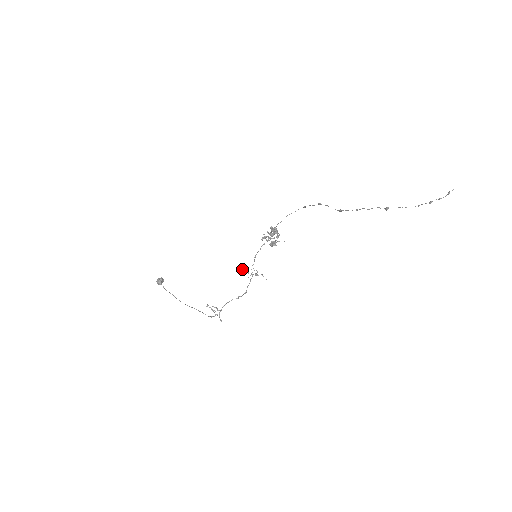
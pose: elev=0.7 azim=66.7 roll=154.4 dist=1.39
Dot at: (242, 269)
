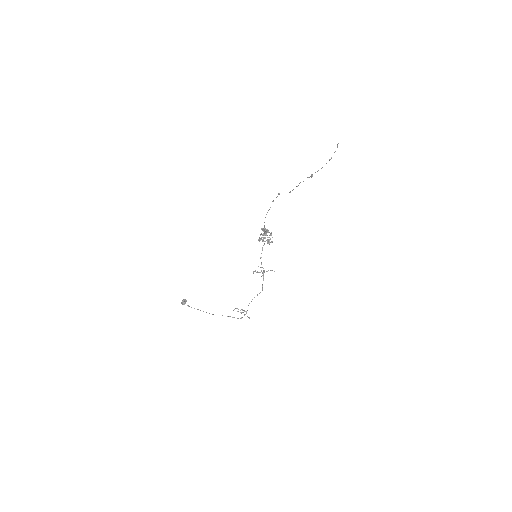
Dot at: occluded
